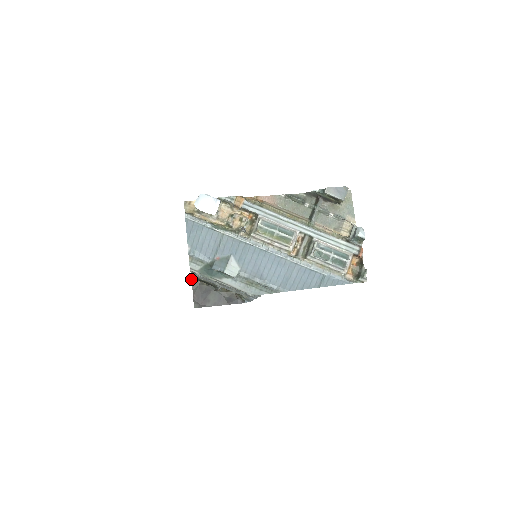
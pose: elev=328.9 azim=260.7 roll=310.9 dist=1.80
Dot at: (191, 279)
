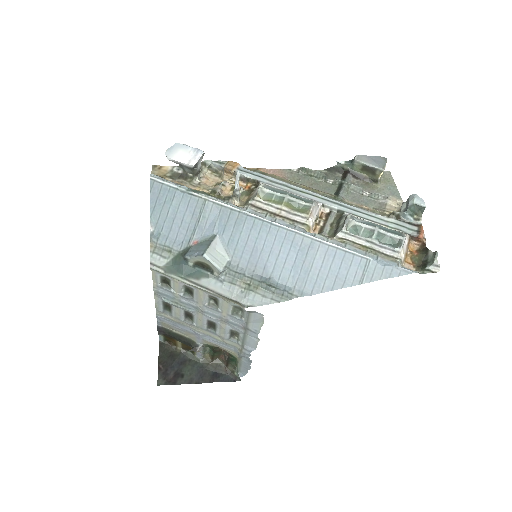
Dot at: occluded
